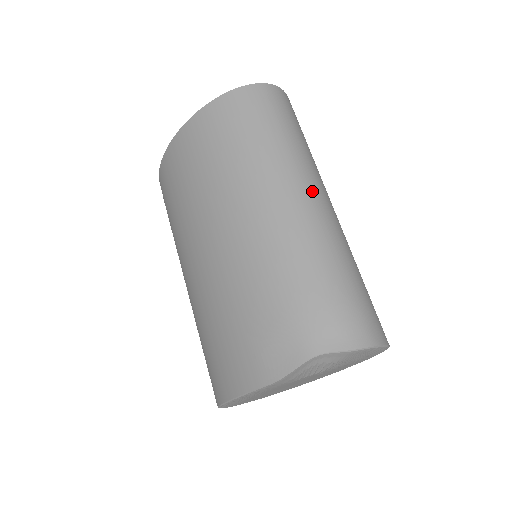
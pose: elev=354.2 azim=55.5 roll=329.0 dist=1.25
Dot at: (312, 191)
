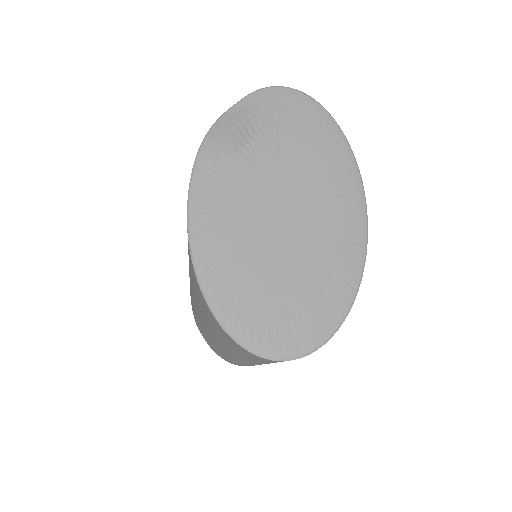
Dot at: occluded
